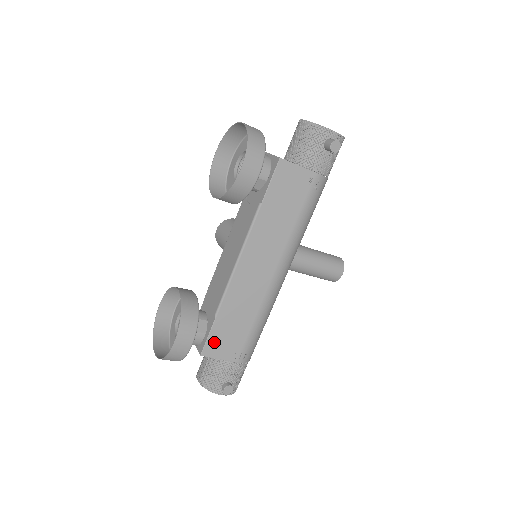
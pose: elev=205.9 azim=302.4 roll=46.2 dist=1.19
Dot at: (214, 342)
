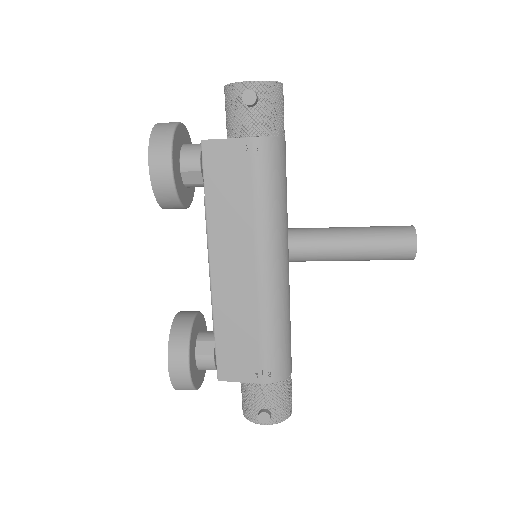
Dot at: (225, 363)
